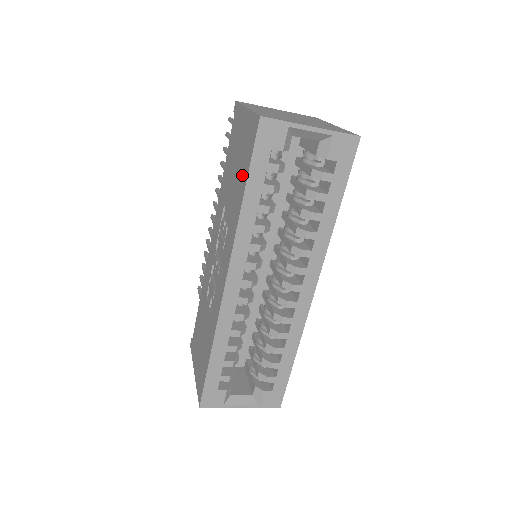
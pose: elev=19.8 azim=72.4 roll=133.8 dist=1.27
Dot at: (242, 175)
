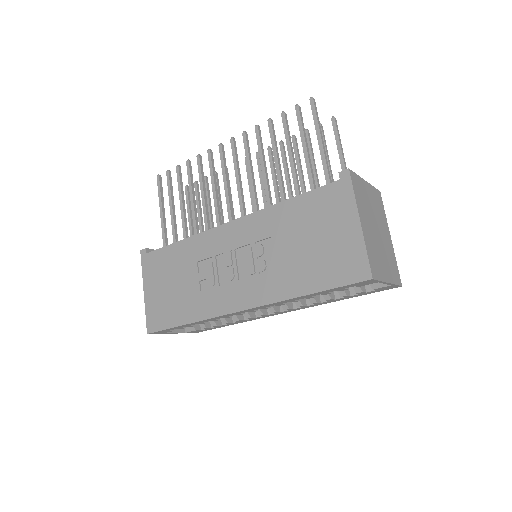
Dot at: (317, 274)
